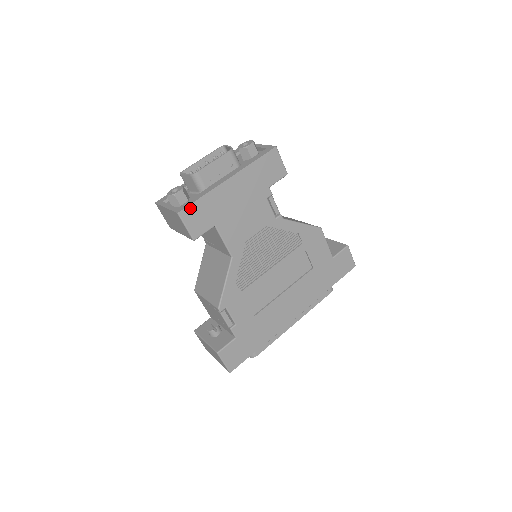
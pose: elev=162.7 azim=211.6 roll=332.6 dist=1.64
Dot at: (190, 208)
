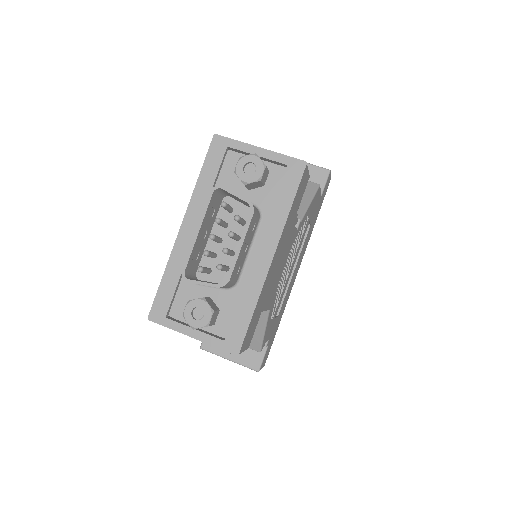
Dot at: (246, 335)
